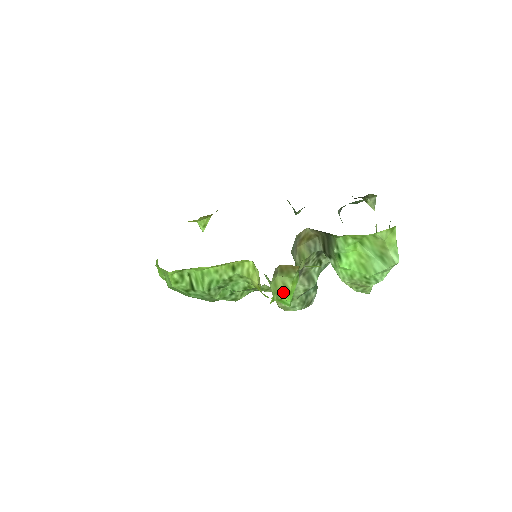
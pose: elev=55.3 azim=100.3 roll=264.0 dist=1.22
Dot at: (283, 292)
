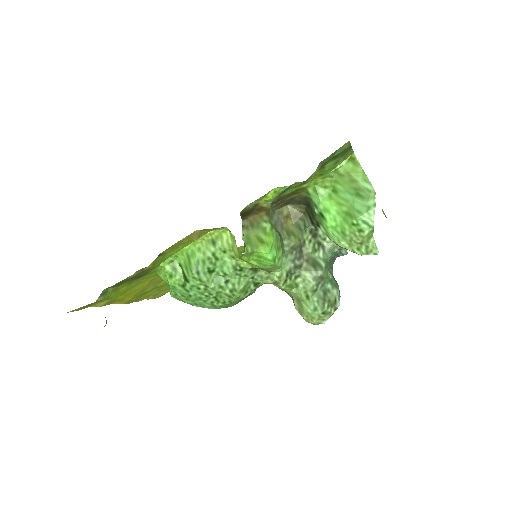
Dot at: (258, 244)
